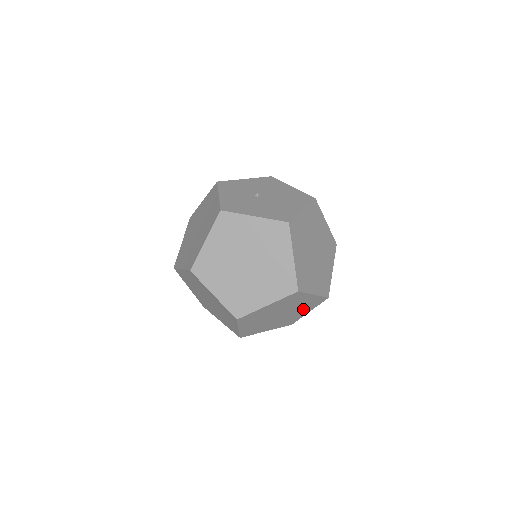
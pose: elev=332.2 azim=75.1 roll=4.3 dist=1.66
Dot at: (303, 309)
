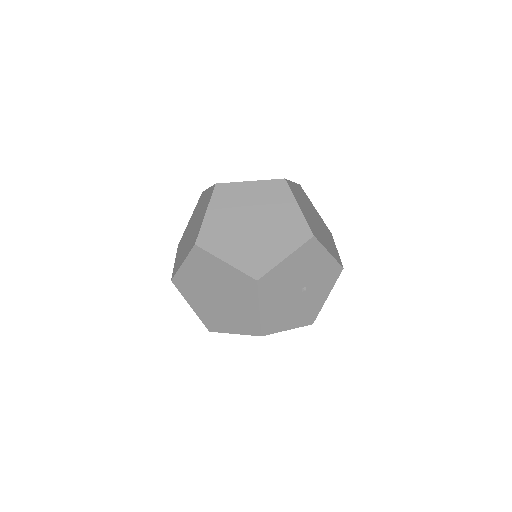
Dot at: (327, 235)
